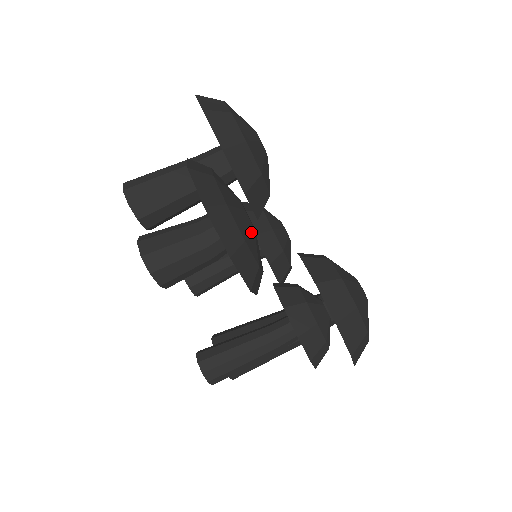
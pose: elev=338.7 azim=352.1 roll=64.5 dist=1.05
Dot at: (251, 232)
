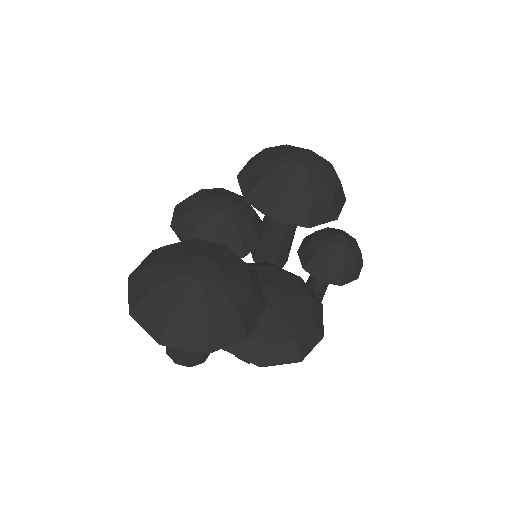
Dot at: (293, 304)
